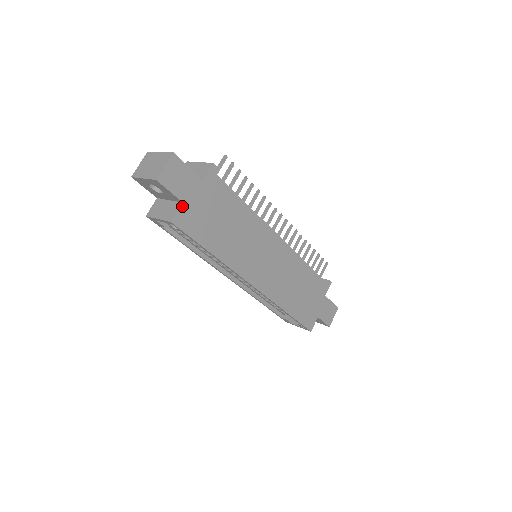
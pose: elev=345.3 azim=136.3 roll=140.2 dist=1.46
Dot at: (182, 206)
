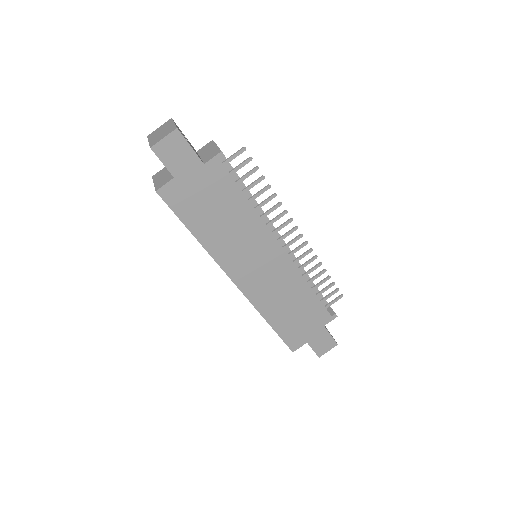
Dot at: (173, 181)
